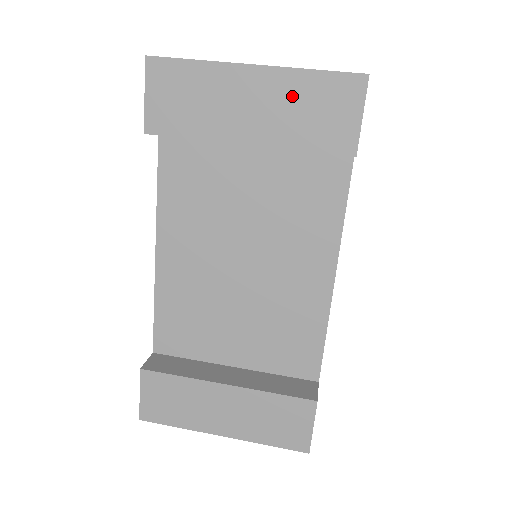
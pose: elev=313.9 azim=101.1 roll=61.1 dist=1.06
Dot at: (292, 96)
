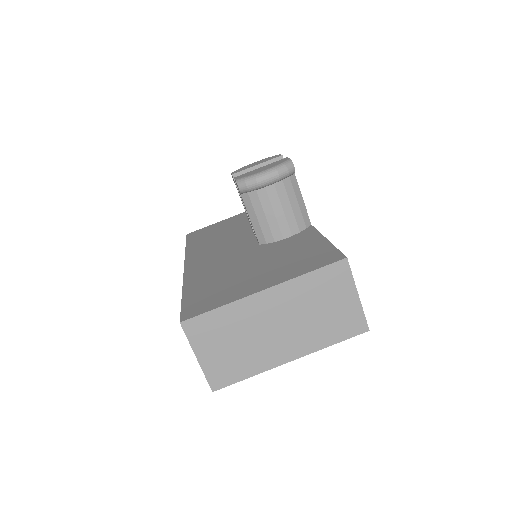
Dot at: occluded
